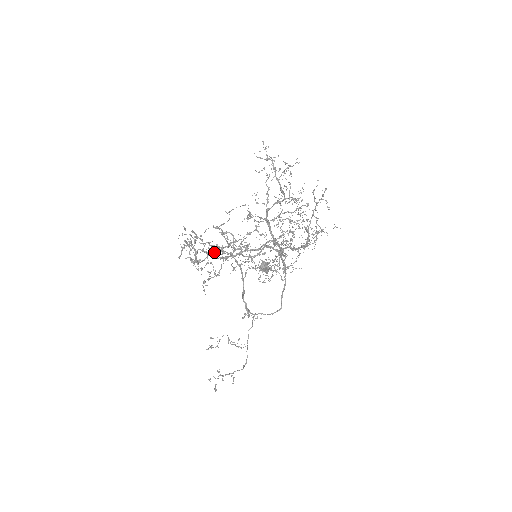
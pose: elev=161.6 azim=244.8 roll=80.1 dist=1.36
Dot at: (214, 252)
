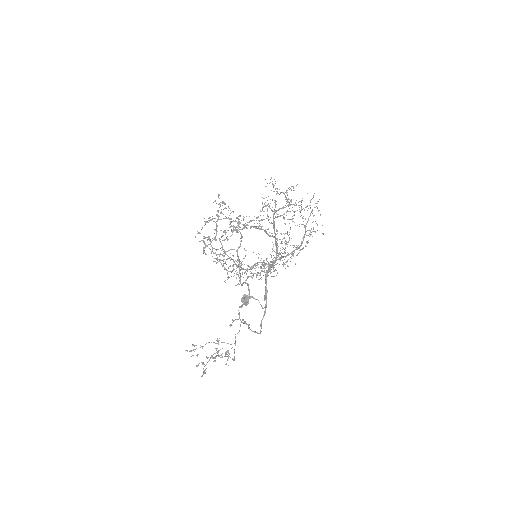
Dot at: occluded
